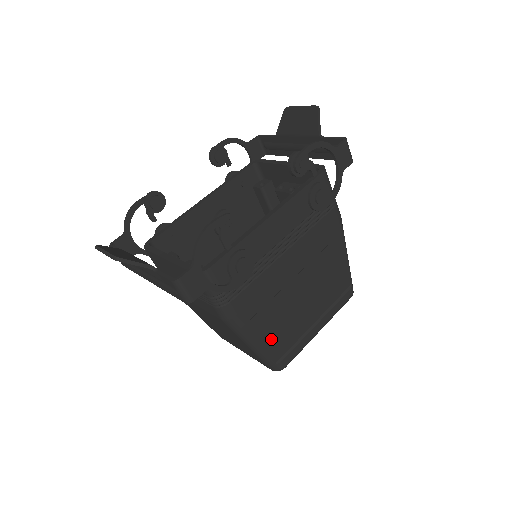
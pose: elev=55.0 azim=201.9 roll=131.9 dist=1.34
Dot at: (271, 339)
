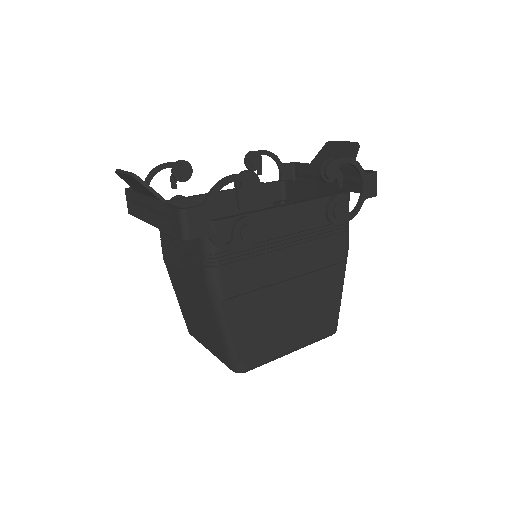
Dot at: (244, 332)
